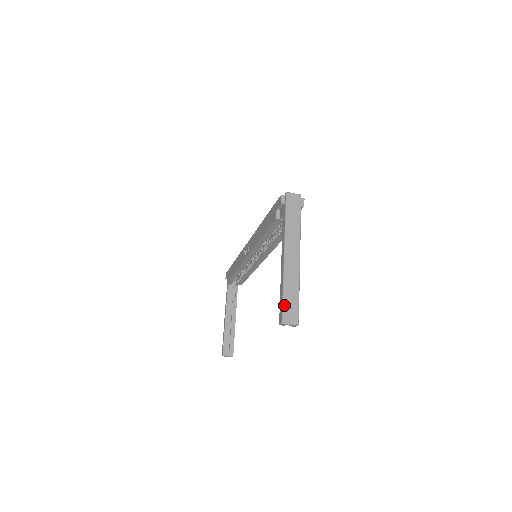
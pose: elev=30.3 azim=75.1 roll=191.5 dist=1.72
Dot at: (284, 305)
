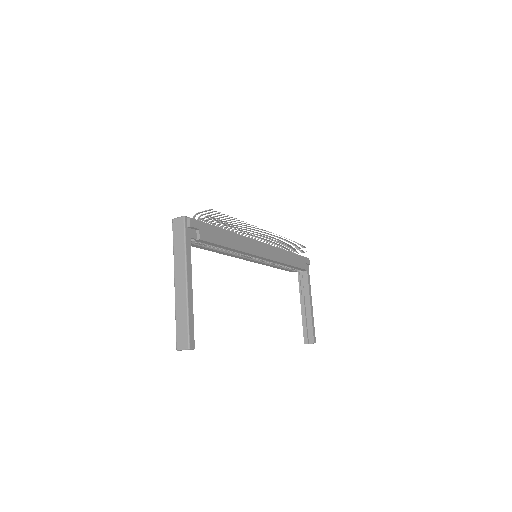
Dot at: (176, 333)
